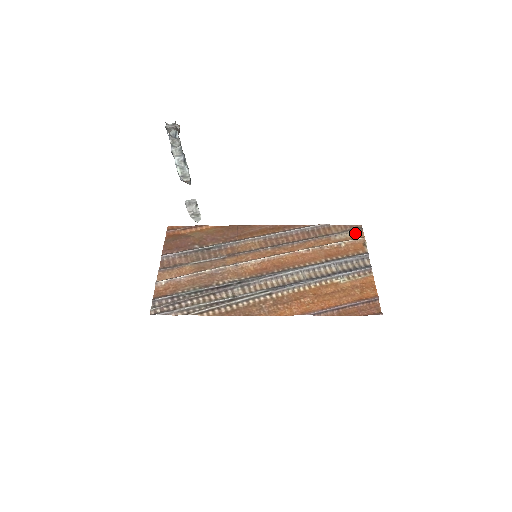
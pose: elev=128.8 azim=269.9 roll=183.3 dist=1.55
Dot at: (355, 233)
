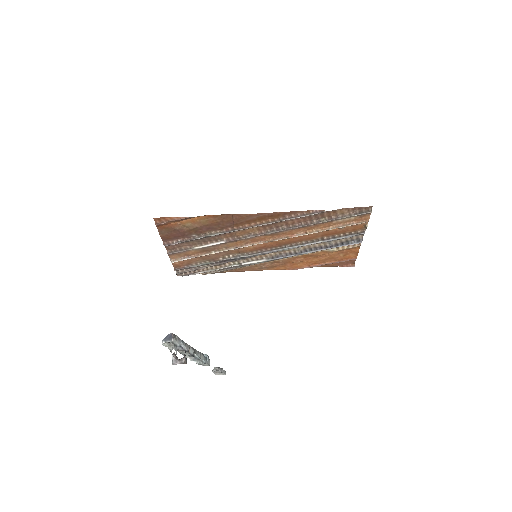
Dot at: (361, 217)
